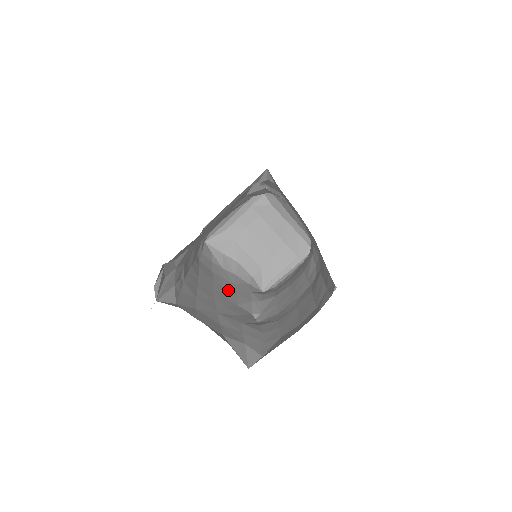
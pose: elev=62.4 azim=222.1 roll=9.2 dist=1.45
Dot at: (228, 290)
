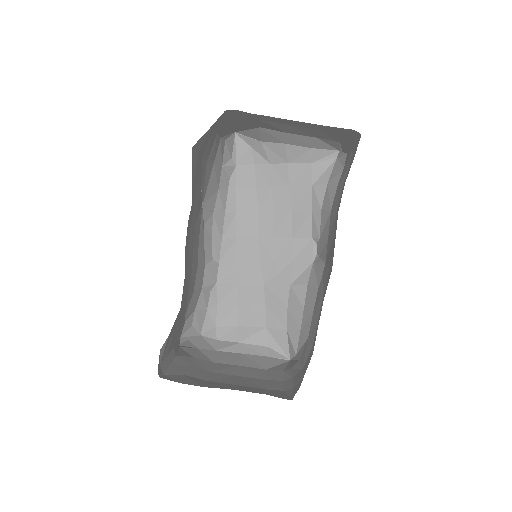
Dot at: (279, 214)
